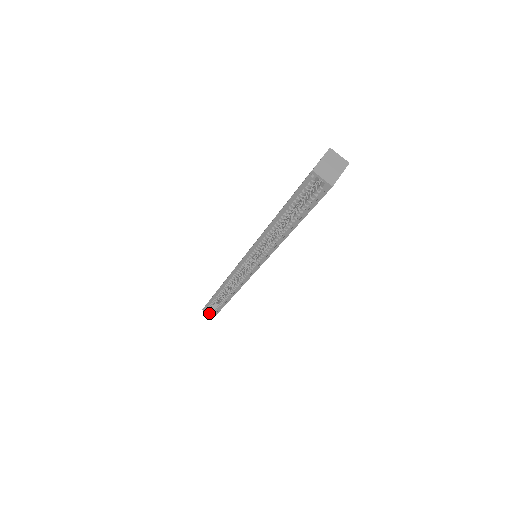
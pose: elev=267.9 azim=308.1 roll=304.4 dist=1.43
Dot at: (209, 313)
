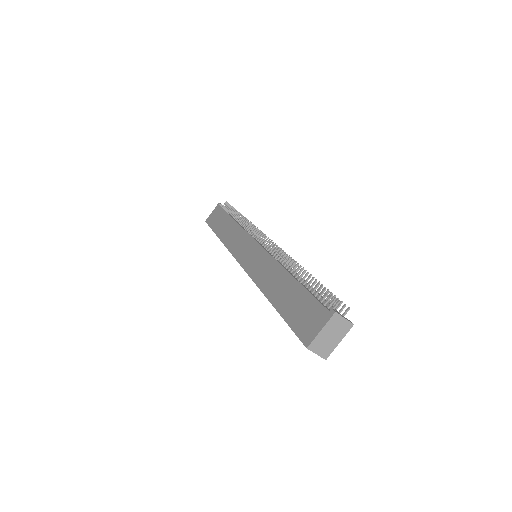
Dot at: occluded
